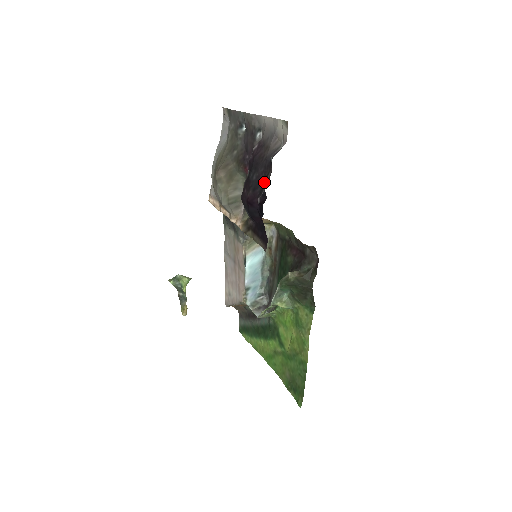
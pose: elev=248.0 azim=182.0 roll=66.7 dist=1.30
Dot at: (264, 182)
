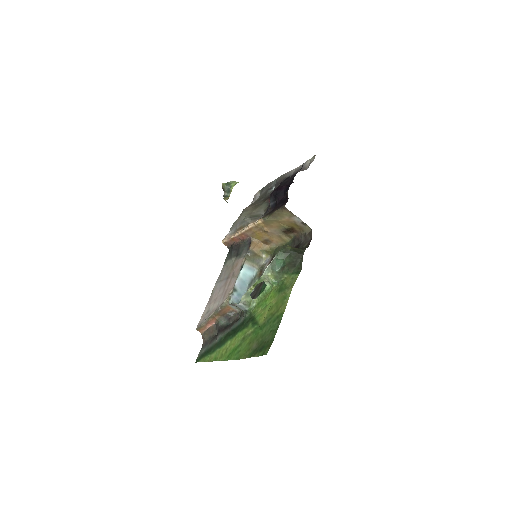
Dot at: (294, 176)
